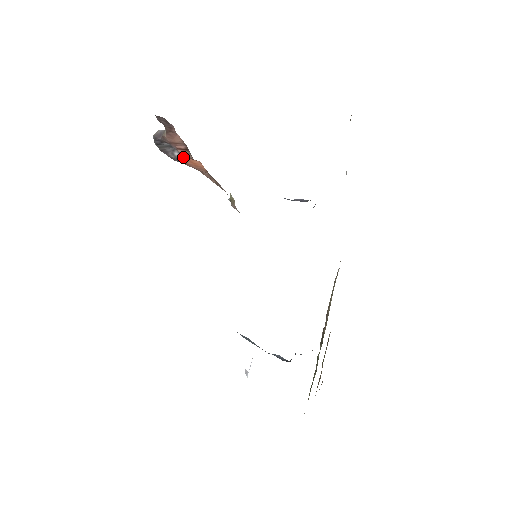
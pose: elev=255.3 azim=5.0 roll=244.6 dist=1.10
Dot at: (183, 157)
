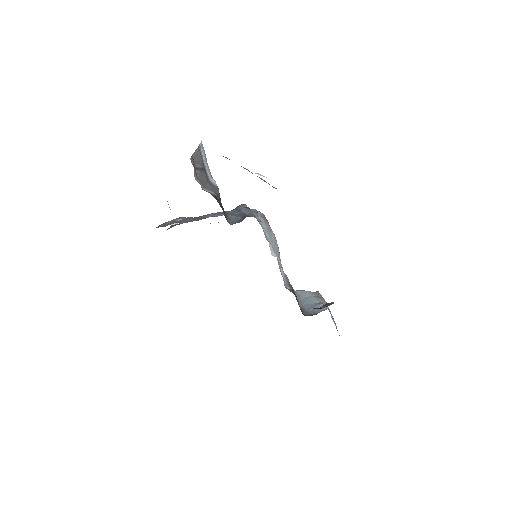
Dot at: occluded
